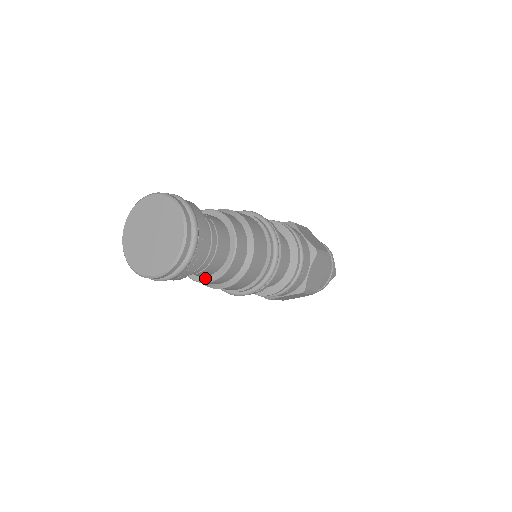
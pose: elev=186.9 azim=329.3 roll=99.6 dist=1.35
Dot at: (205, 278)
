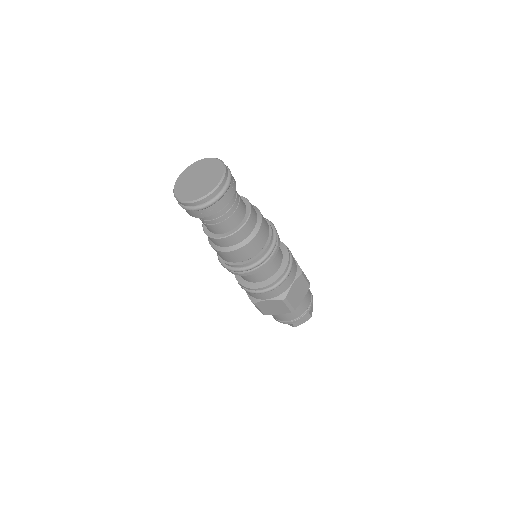
Dot at: (219, 235)
